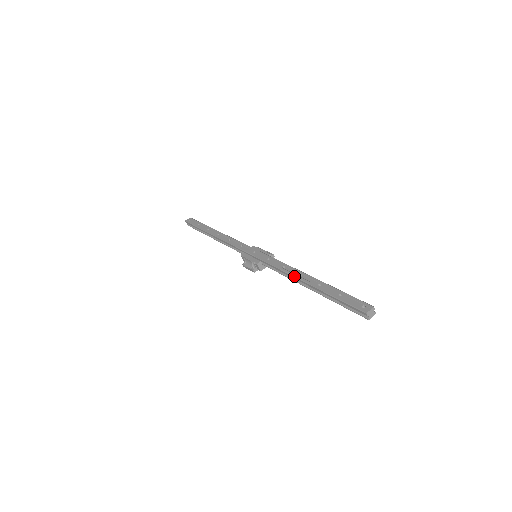
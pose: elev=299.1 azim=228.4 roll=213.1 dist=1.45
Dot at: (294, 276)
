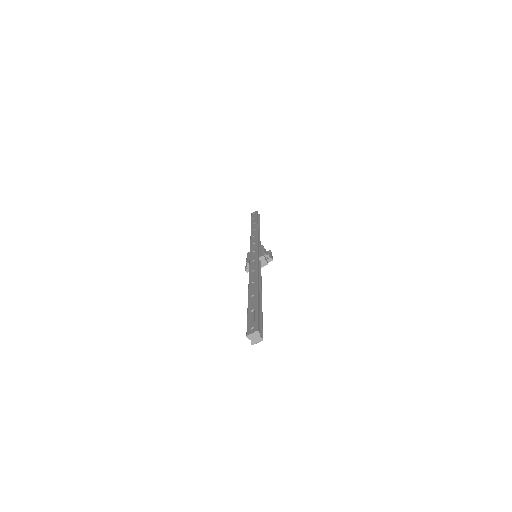
Dot at: occluded
